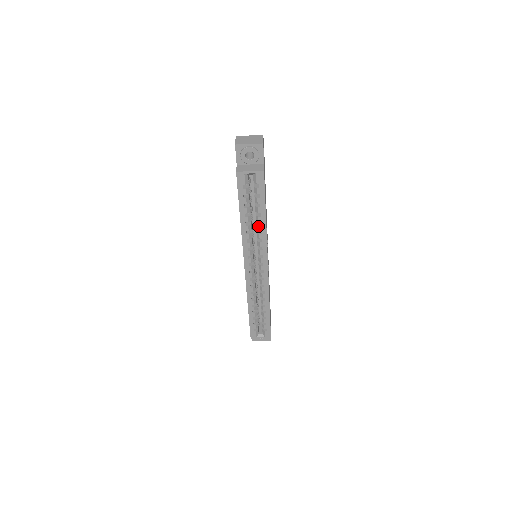
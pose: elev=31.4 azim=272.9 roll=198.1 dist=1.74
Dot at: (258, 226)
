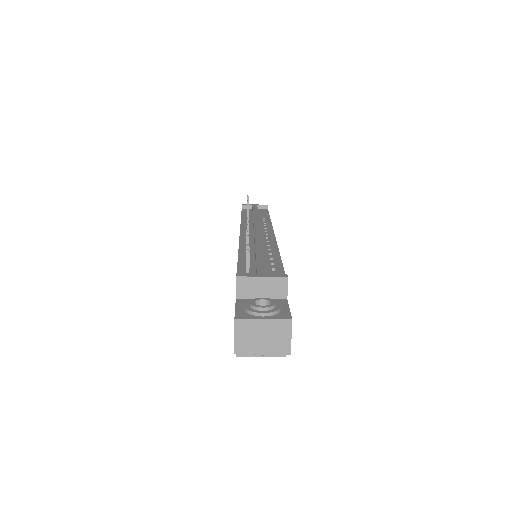
Dot at: occluded
